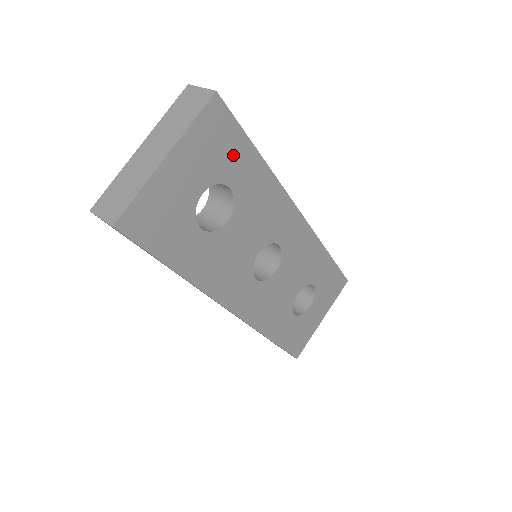
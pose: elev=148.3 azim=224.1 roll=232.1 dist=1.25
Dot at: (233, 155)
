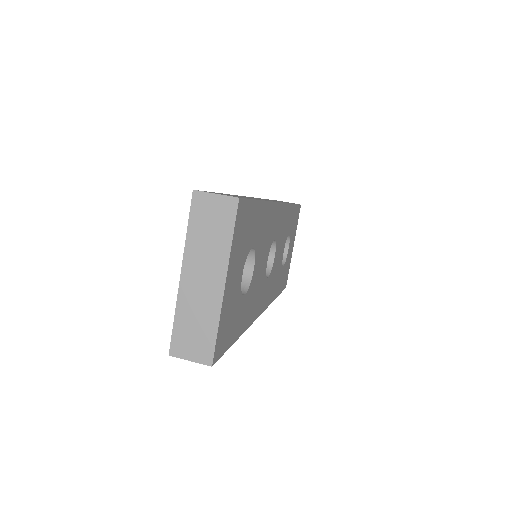
Dot at: (251, 225)
